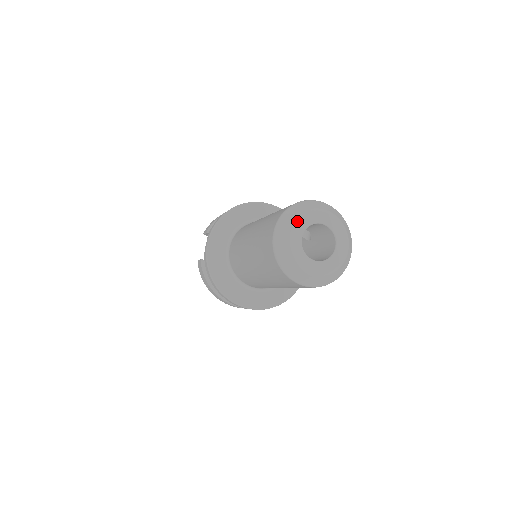
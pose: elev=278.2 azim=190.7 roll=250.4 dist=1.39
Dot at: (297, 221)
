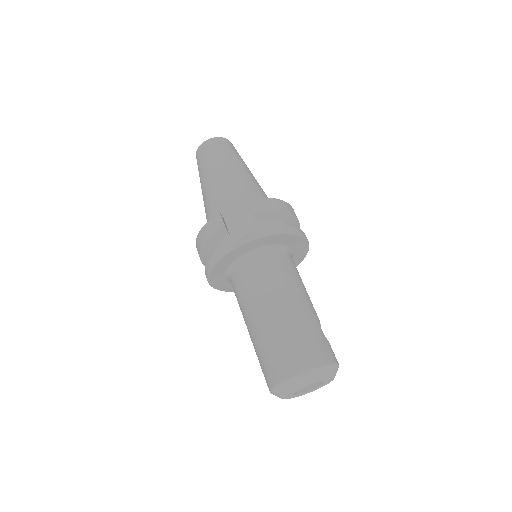
Dot at: (318, 381)
